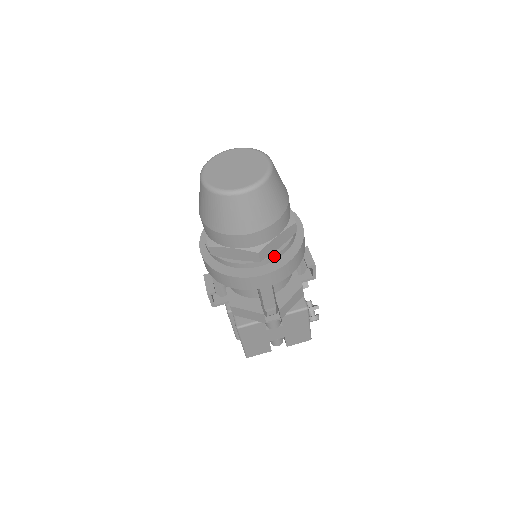
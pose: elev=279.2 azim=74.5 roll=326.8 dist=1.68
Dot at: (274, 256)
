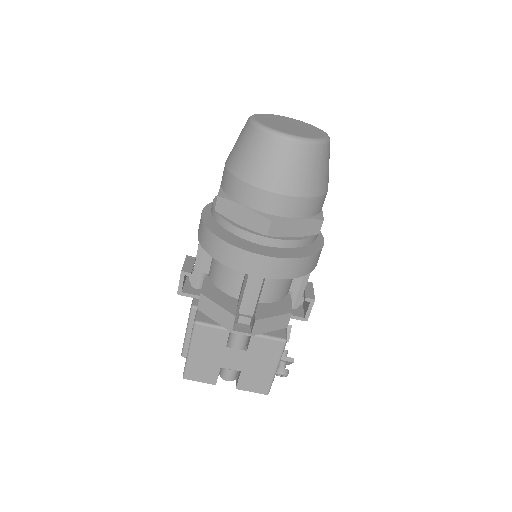
Dot at: (284, 241)
